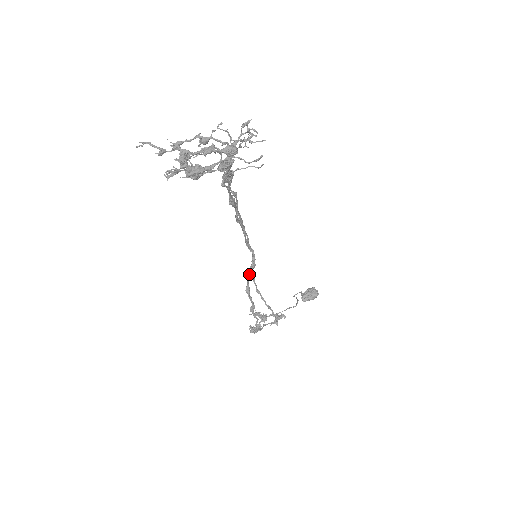
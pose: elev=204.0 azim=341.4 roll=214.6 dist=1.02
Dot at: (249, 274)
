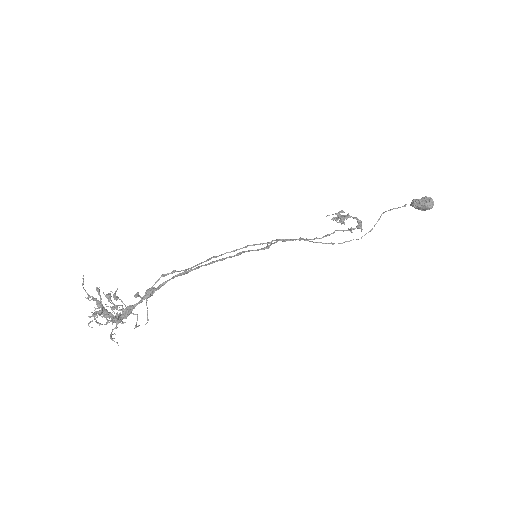
Dot at: (271, 244)
